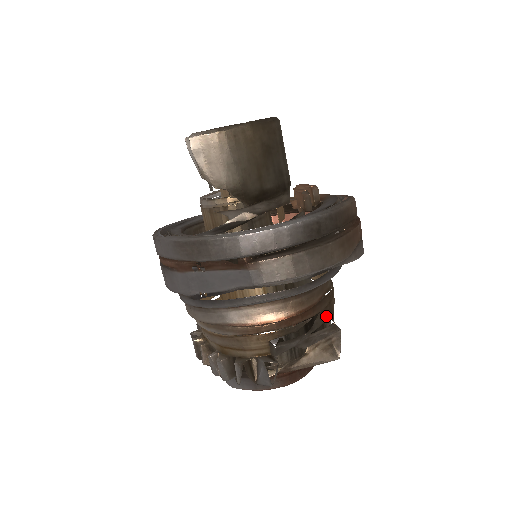
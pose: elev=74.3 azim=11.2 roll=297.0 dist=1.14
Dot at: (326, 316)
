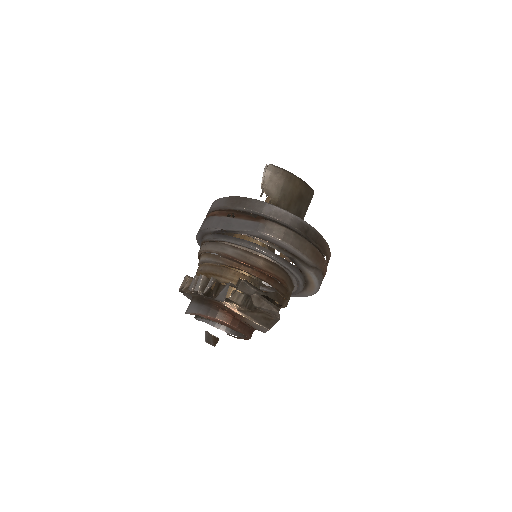
Dot at: (278, 299)
